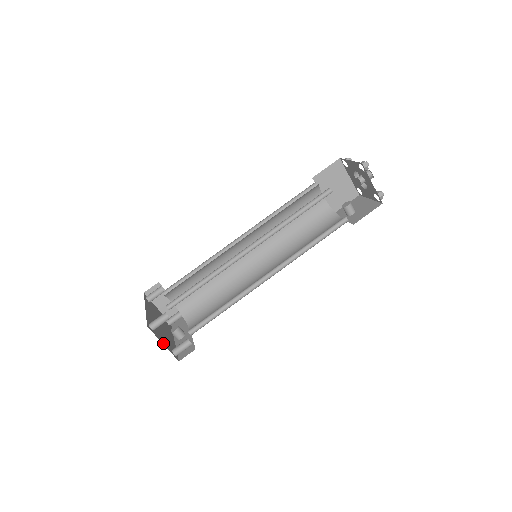
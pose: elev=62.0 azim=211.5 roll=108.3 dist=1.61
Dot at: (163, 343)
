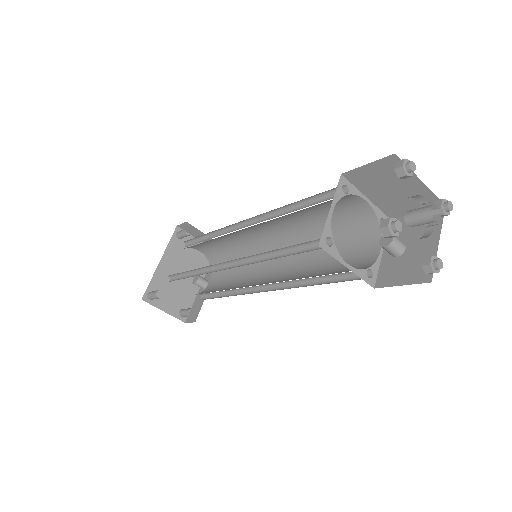
Dot at: (165, 309)
